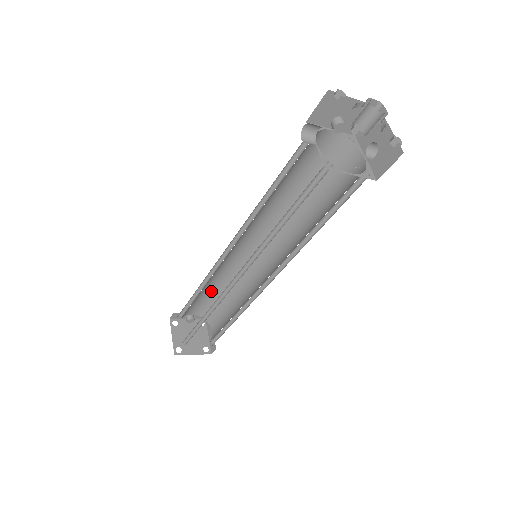
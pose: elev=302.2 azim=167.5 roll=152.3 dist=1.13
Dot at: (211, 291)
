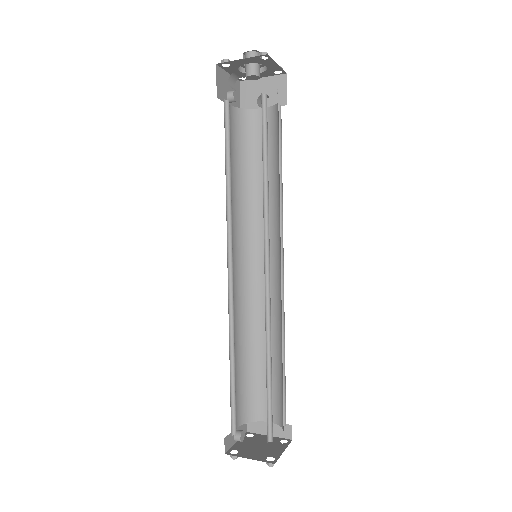
Dot at: (236, 368)
